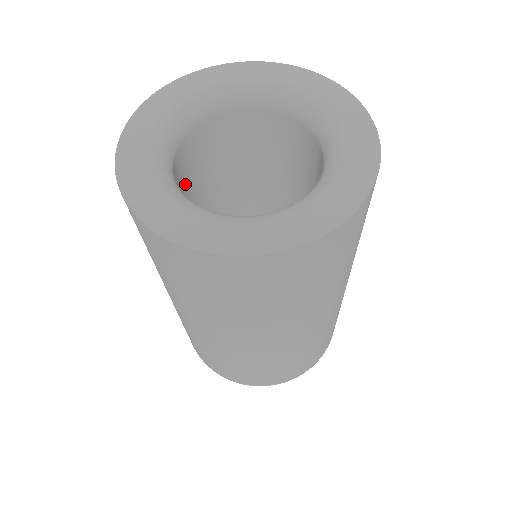
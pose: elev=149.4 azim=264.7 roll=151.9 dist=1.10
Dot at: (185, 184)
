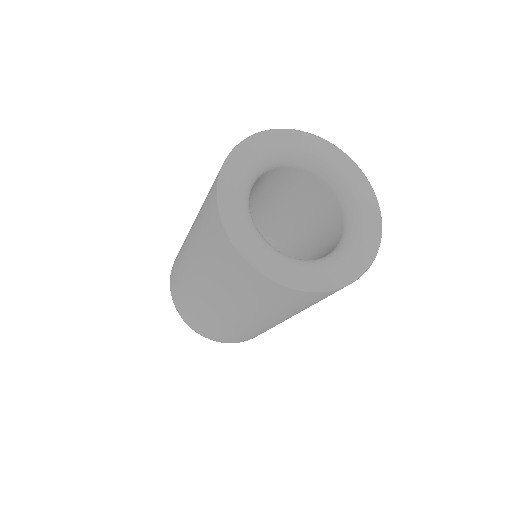
Dot at: (265, 184)
